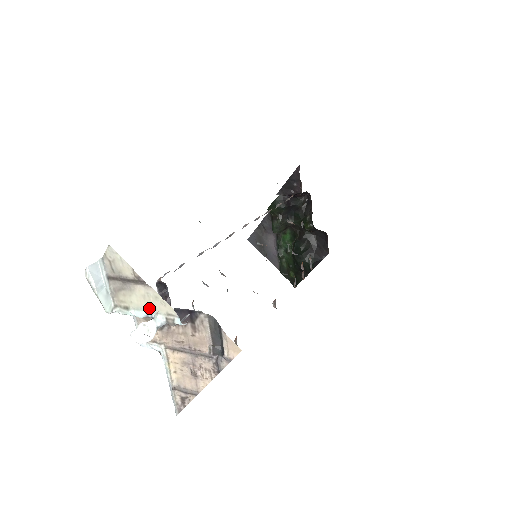
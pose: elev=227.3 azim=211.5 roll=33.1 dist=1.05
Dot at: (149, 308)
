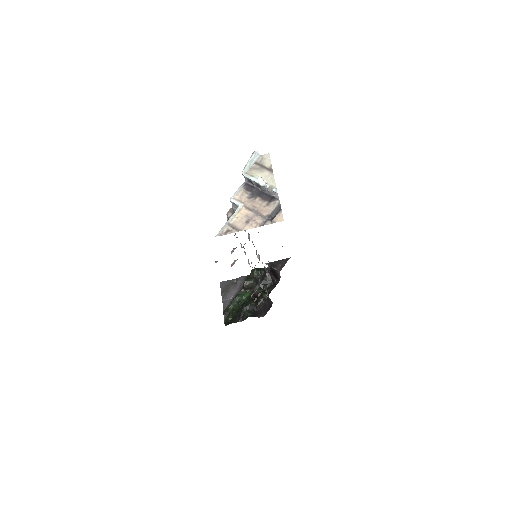
Dot at: occluded
